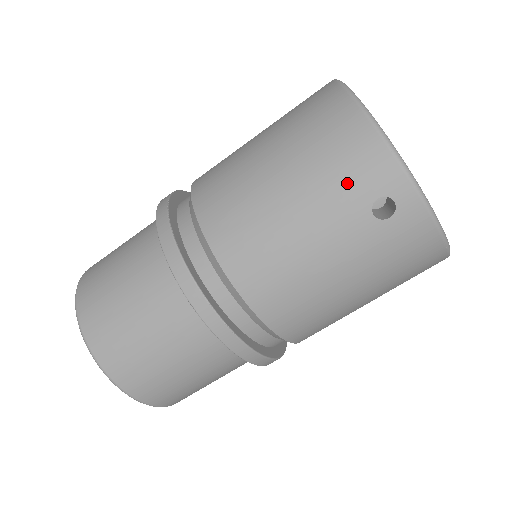
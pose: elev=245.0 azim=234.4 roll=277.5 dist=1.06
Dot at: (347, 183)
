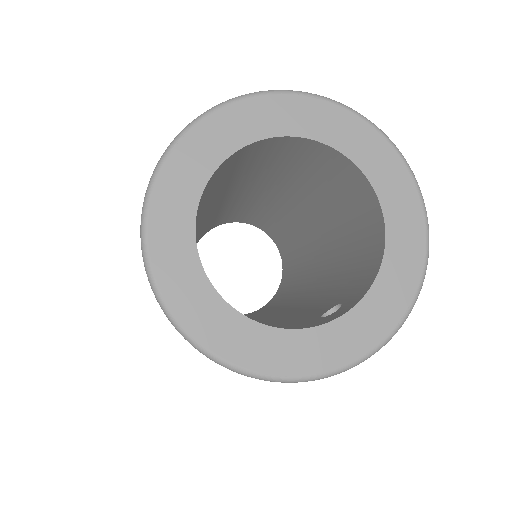
Dot at: occluded
